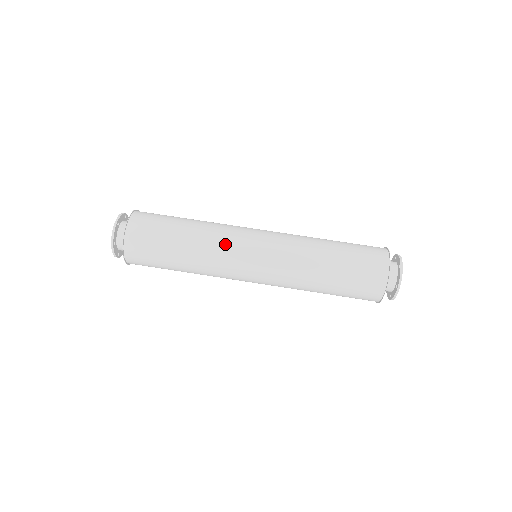
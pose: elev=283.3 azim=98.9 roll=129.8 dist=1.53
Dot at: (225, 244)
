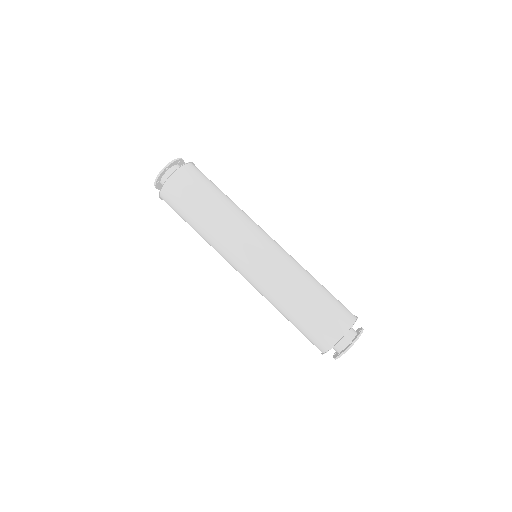
Dot at: (231, 238)
